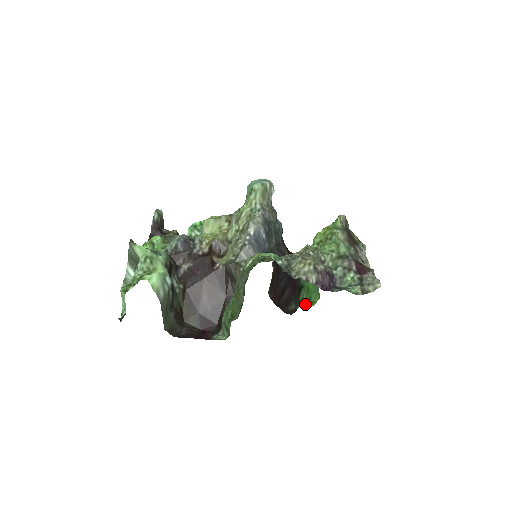
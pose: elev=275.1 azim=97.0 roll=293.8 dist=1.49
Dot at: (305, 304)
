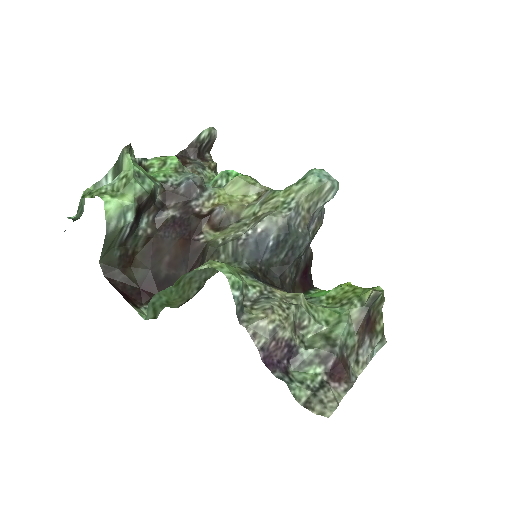
Dot at: occluded
